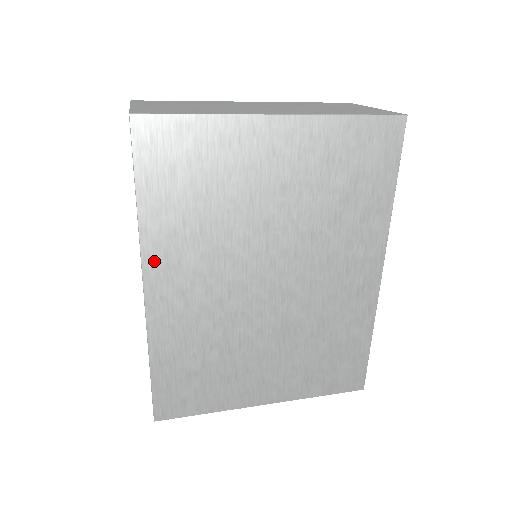
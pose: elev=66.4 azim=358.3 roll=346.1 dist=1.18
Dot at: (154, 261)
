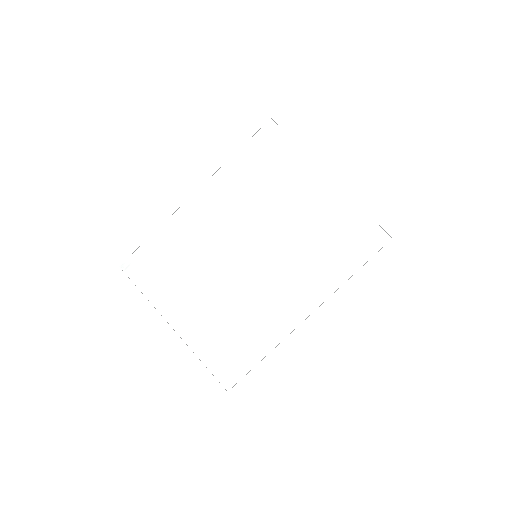
Dot at: (214, 185)
